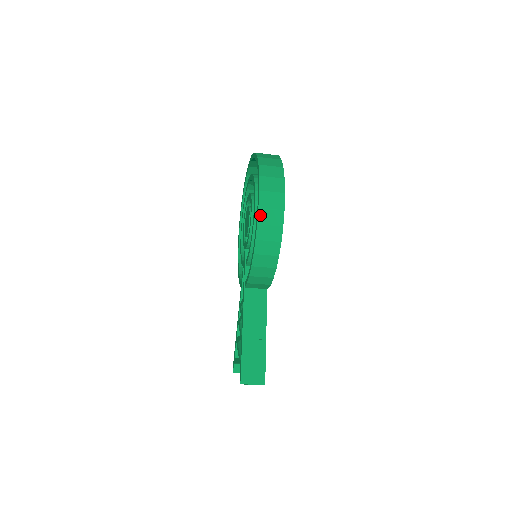
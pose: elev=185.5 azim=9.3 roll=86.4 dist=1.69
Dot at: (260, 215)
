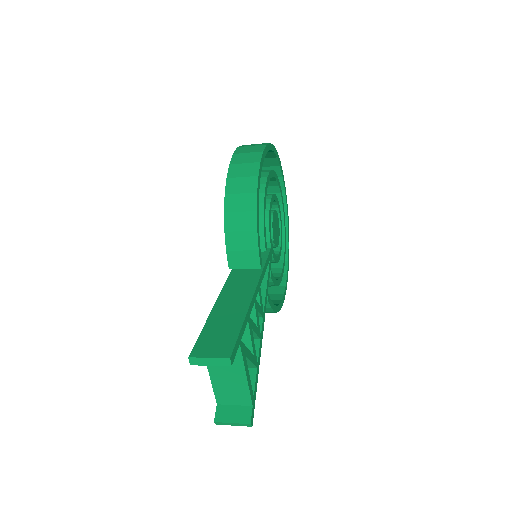
Dot at: (234, 158)
